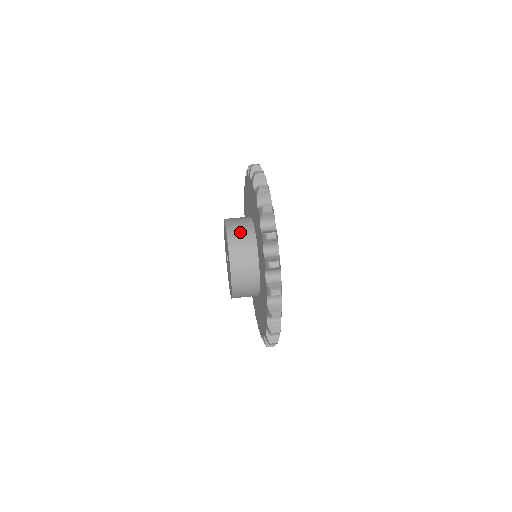
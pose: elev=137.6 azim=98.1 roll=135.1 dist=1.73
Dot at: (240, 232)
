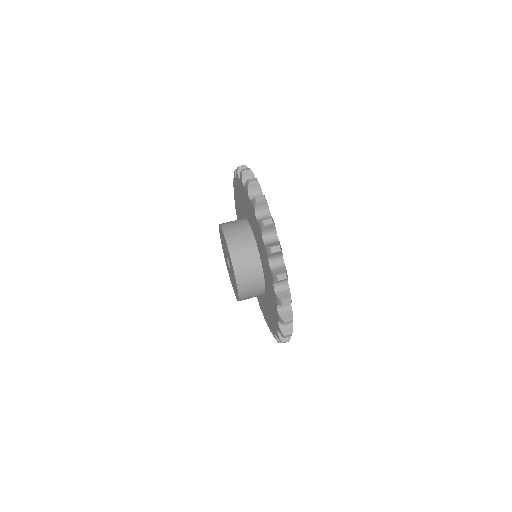
Dot at: (234, 225)
